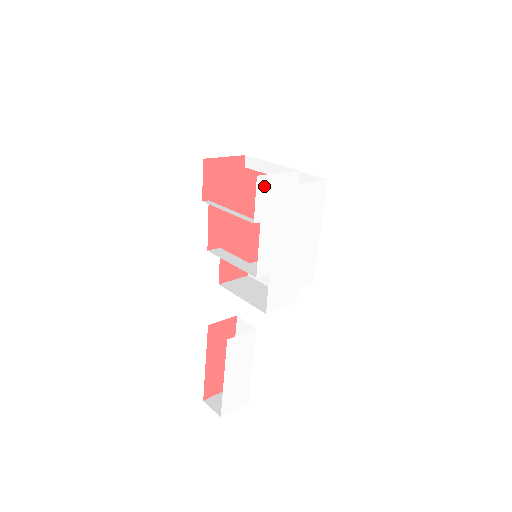
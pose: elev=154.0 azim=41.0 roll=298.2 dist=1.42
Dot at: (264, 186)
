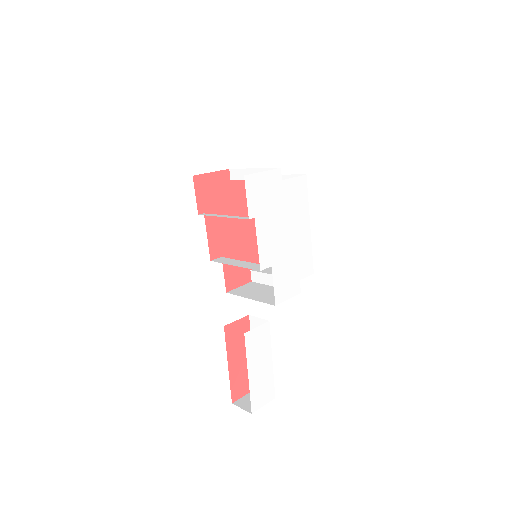
Dot at: (252, 184)
